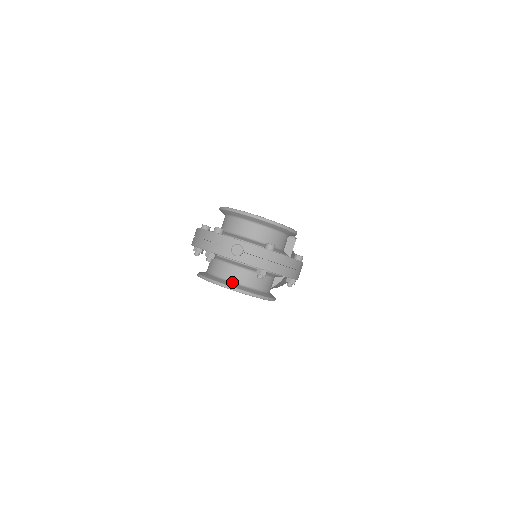
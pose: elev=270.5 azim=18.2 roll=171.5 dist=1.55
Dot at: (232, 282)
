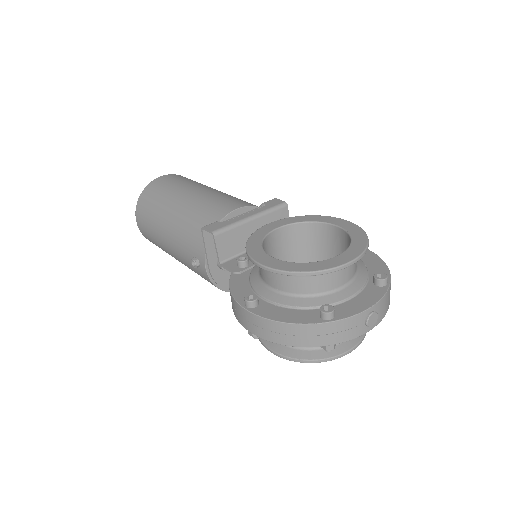
Dot at: occluded
